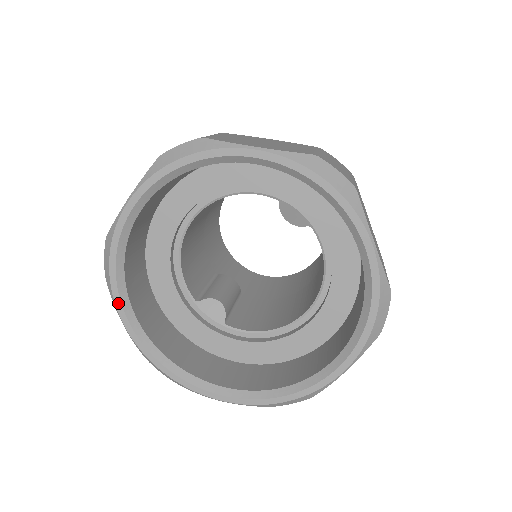
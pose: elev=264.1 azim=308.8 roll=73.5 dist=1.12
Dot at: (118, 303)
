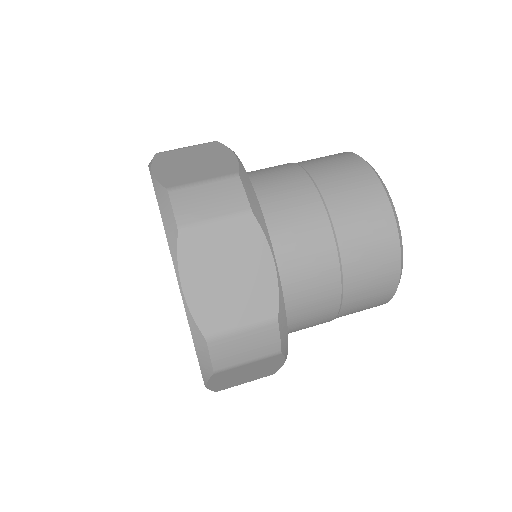
Dot at: occluded
